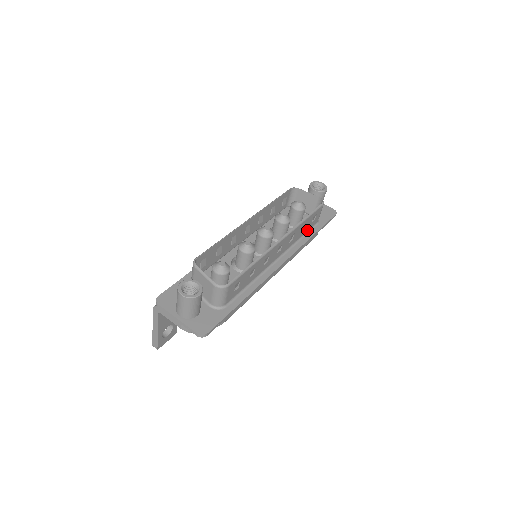
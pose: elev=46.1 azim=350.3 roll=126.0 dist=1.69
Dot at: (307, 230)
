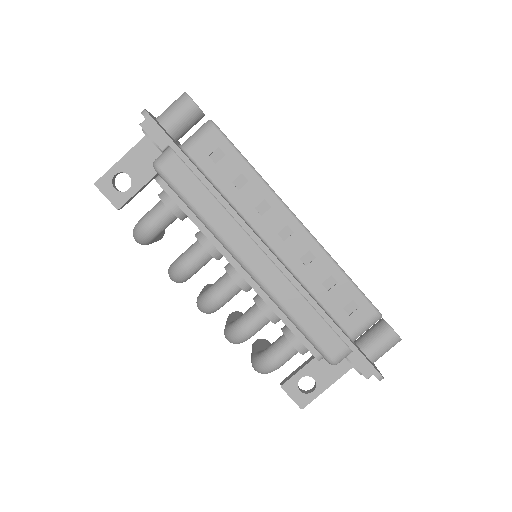
Dot at: (330, 310)
